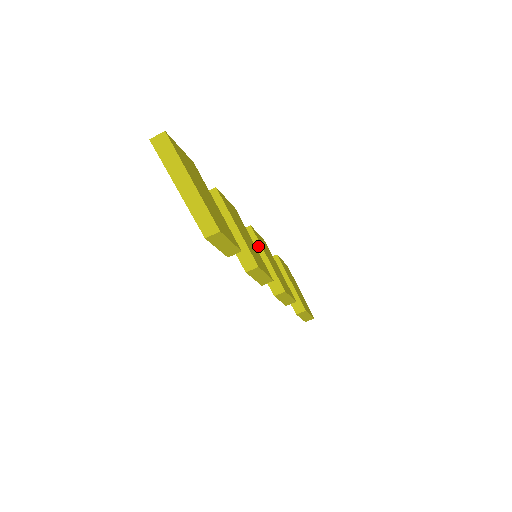
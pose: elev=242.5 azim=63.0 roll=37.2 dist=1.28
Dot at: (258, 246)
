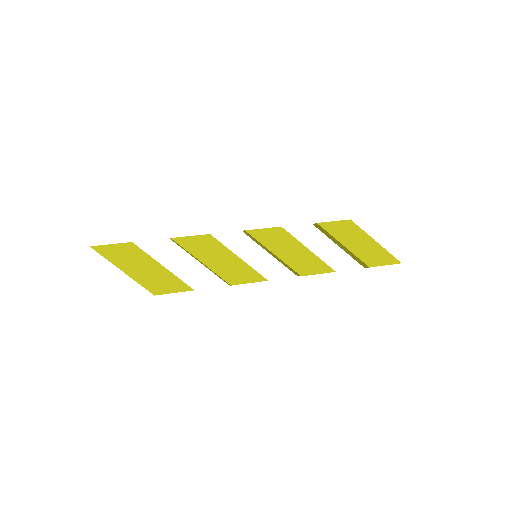
Dot at: (260, 244)
